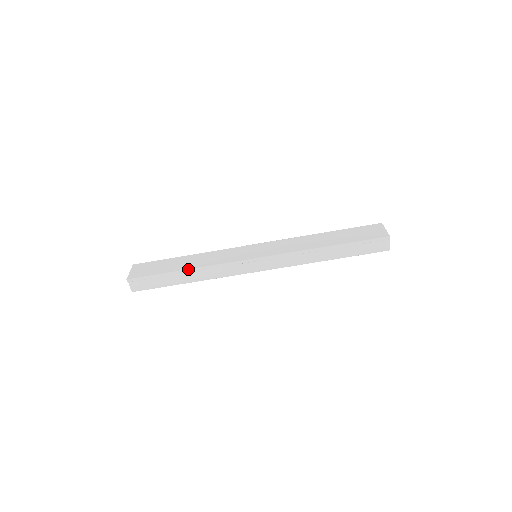
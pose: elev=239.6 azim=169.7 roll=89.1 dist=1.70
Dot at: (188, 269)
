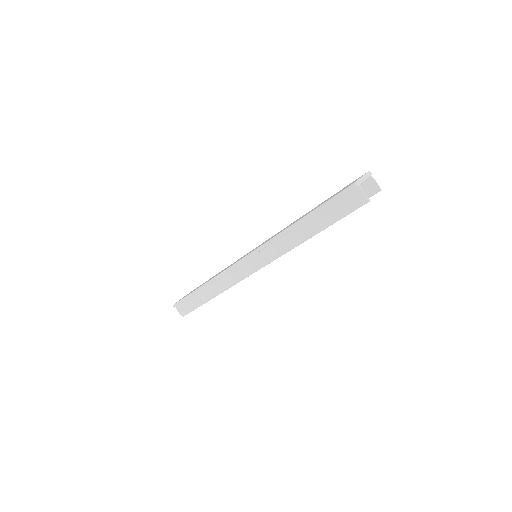
Dot at: (203, 284)
